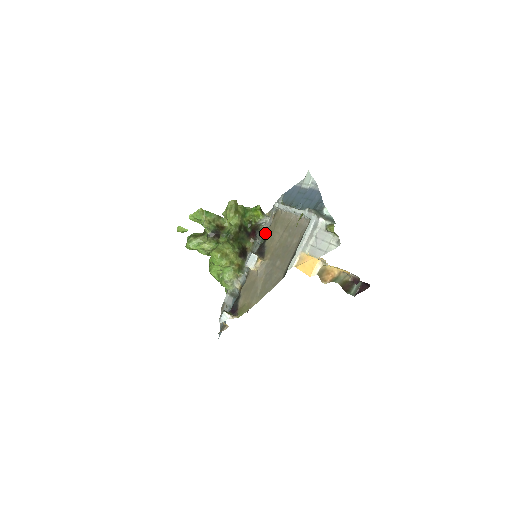
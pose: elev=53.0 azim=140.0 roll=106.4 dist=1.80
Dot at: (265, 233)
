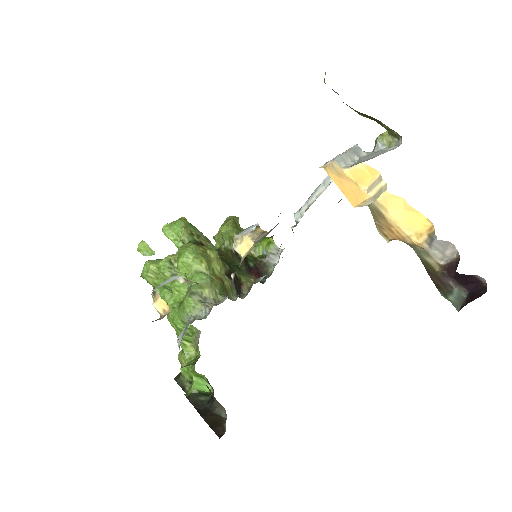
Dot at: occluded
